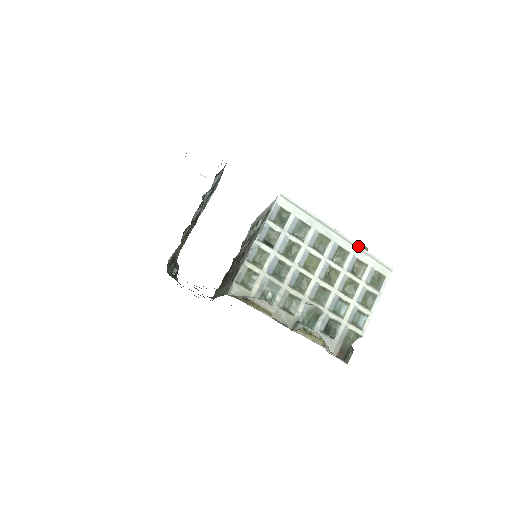
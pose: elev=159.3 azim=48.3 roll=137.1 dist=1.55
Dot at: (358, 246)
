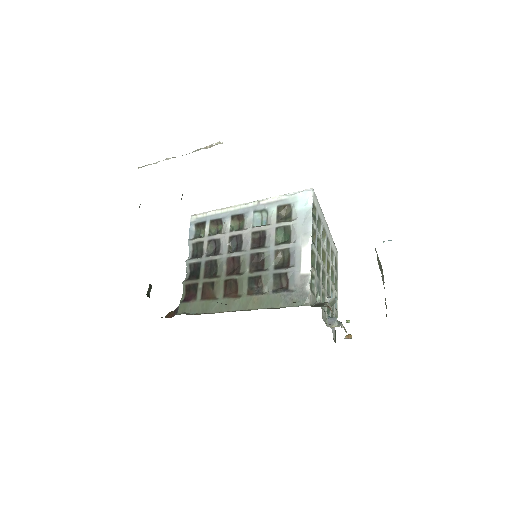
Dot at: (331, 235)
